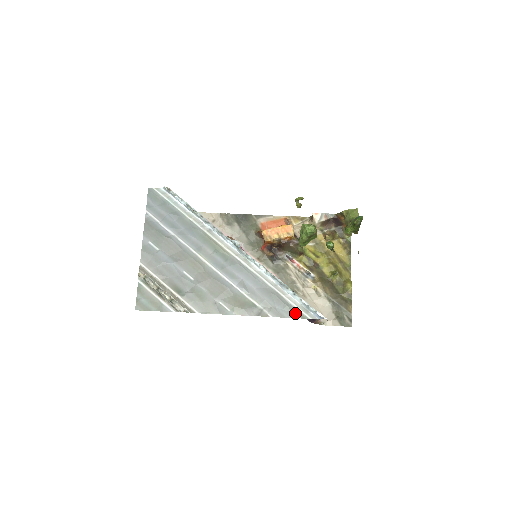
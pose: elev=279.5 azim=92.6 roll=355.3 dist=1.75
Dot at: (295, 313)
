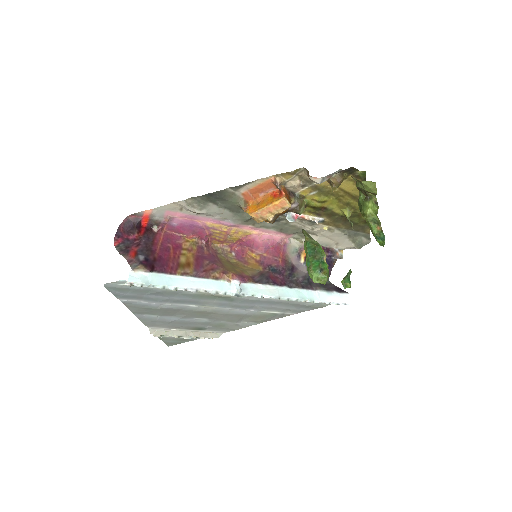
Dot at: (316, 306)
